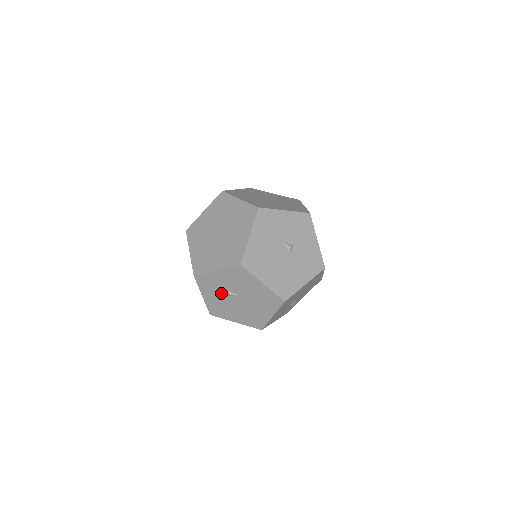
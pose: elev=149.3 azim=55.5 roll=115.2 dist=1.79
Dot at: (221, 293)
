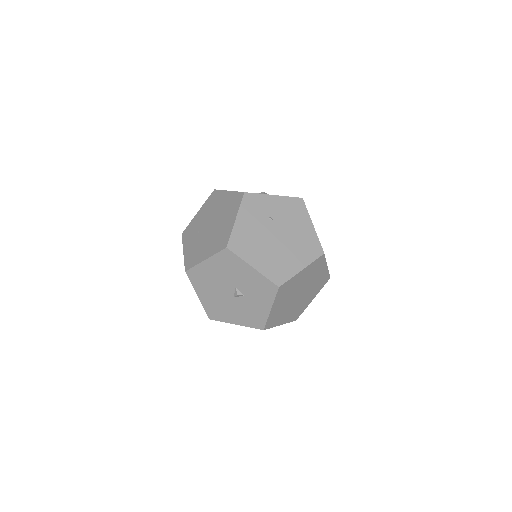
Dot at: occluded
